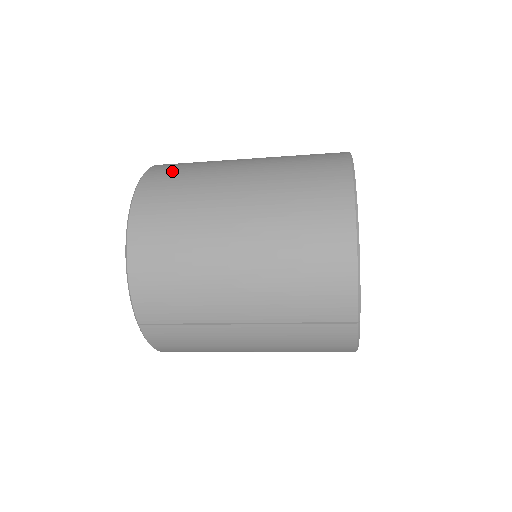
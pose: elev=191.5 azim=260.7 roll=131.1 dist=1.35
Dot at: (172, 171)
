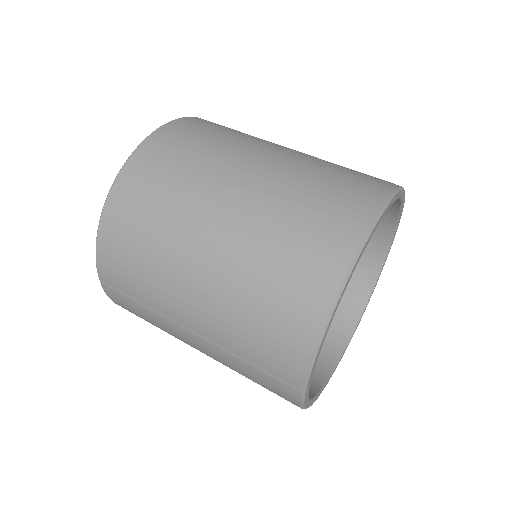
Dot at: (190, 134)
